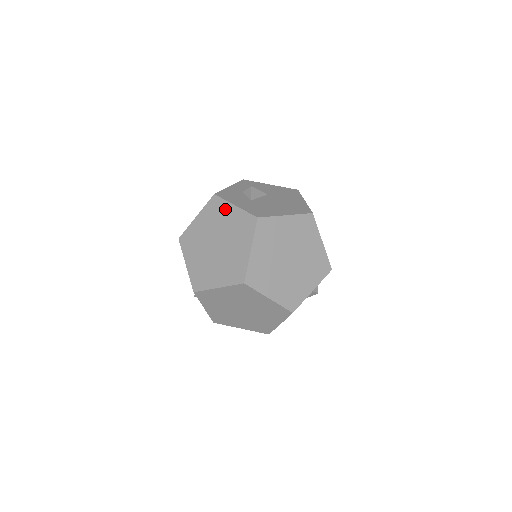
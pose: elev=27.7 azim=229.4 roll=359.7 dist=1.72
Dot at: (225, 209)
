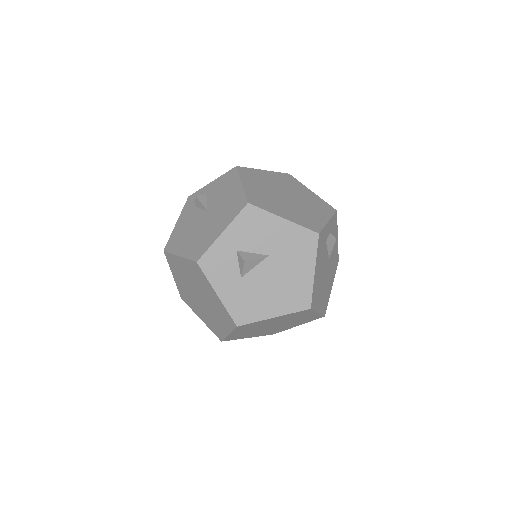
Dot at: (207, 286)
